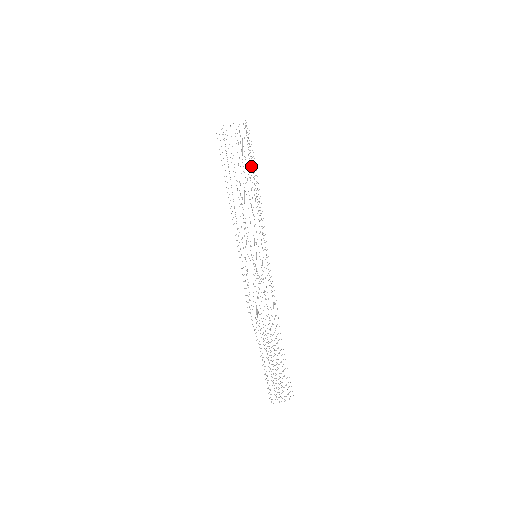
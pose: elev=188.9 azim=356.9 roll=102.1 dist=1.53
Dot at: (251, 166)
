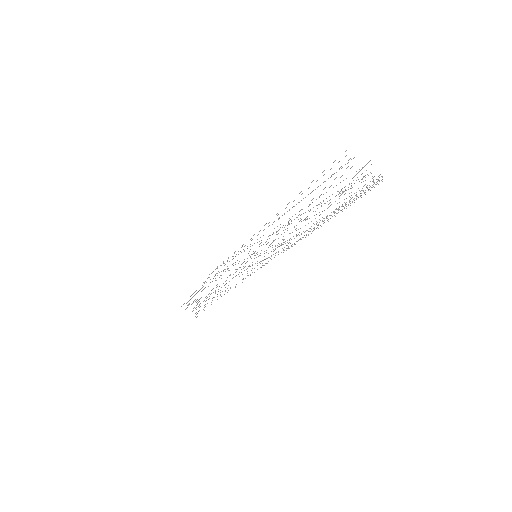
Dot at: (330, 215)
